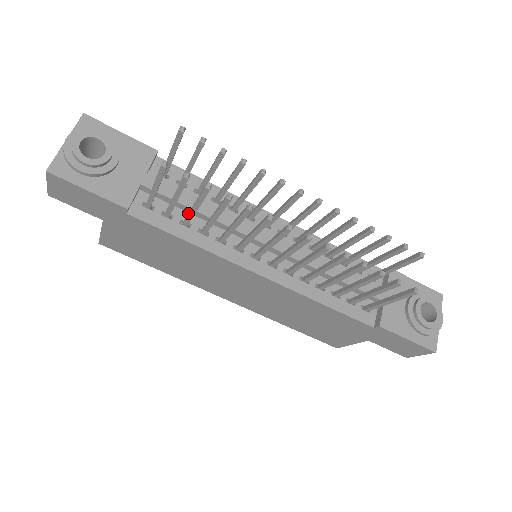
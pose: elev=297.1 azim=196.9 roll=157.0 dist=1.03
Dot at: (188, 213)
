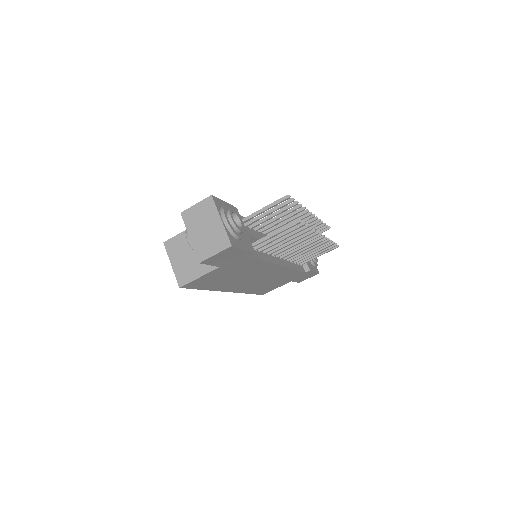
Dot at: occluded
